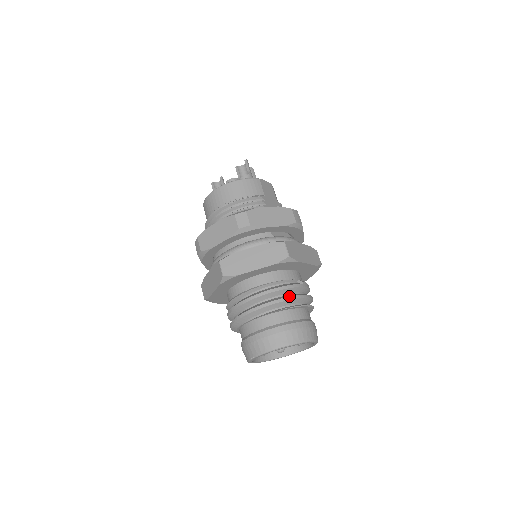
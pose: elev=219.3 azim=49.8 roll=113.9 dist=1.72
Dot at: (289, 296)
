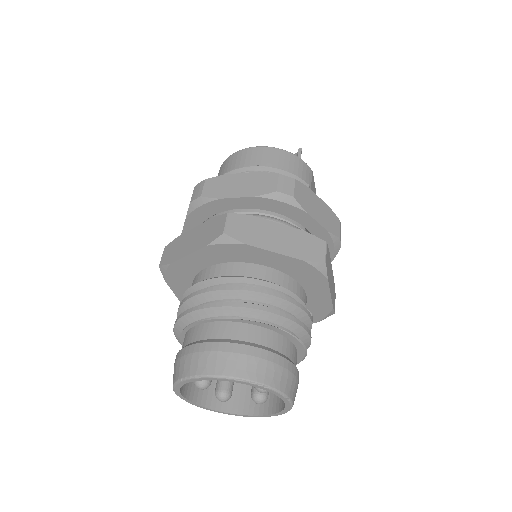
Dot at: occluded
